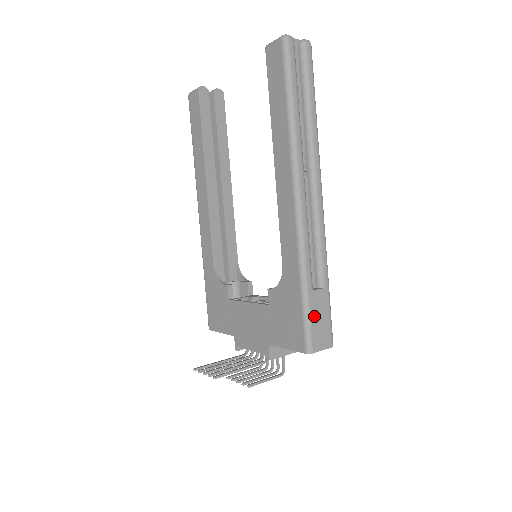
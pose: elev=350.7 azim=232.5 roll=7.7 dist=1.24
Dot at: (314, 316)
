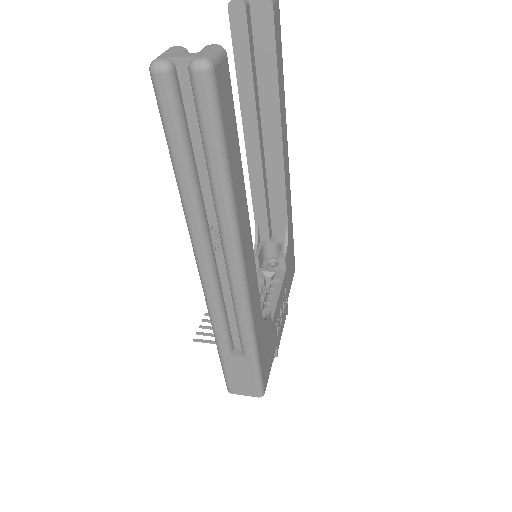
Dot at: (231, 371)
